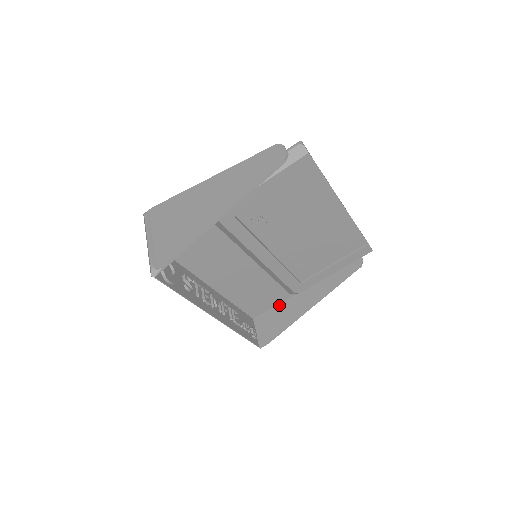
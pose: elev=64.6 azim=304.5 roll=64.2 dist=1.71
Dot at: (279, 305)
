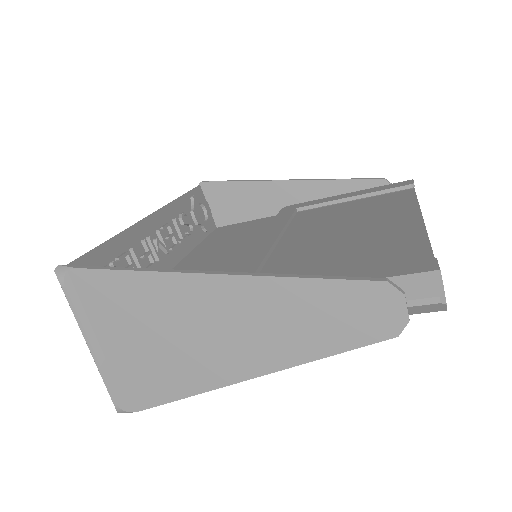
Dot at: occluded
